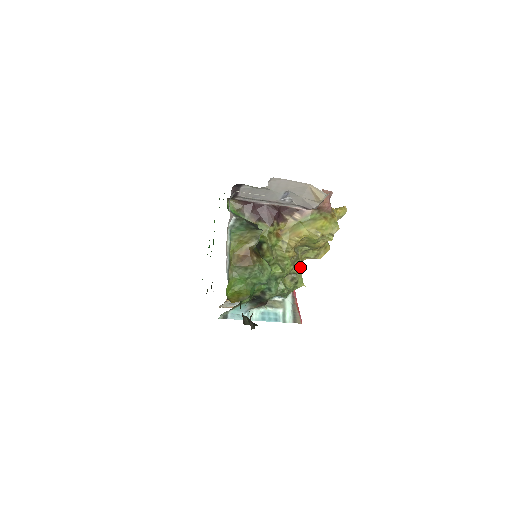
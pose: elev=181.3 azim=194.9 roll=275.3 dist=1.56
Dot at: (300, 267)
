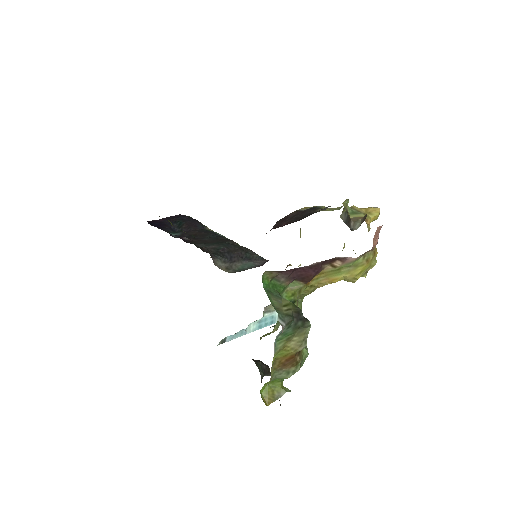
Dot at: occluded
